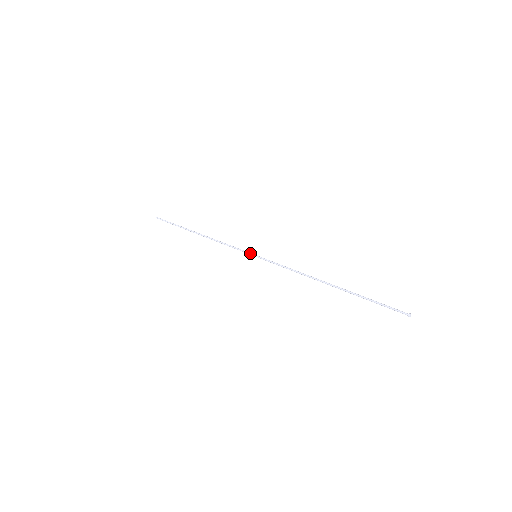
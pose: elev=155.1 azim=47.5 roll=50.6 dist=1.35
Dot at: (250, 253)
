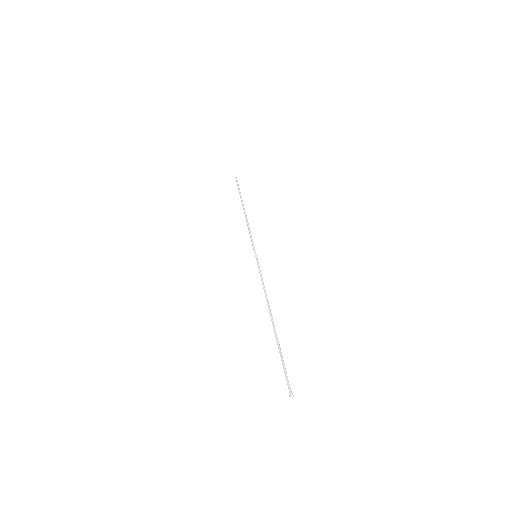
Dot at: occluded
